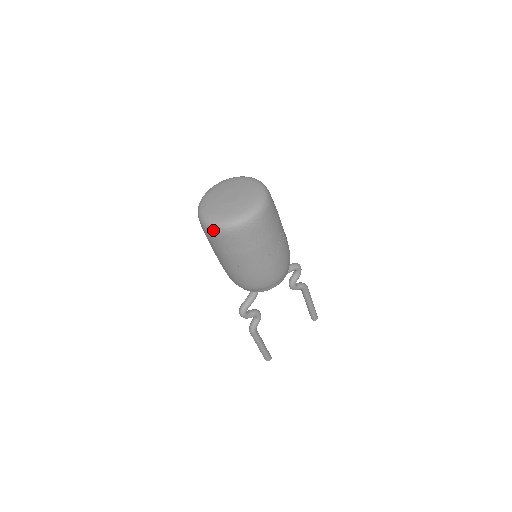
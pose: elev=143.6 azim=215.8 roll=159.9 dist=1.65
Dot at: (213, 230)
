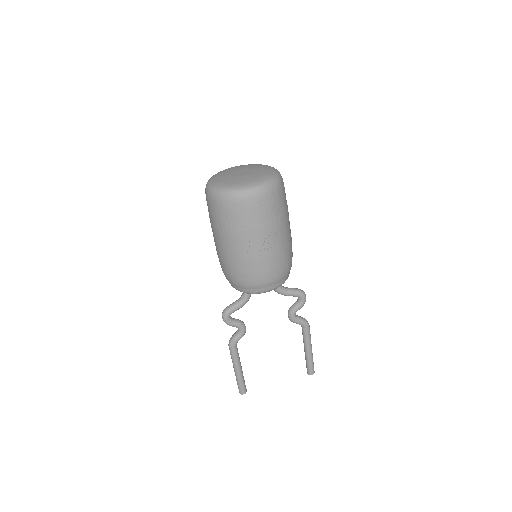
Dot at: (210, 195)
